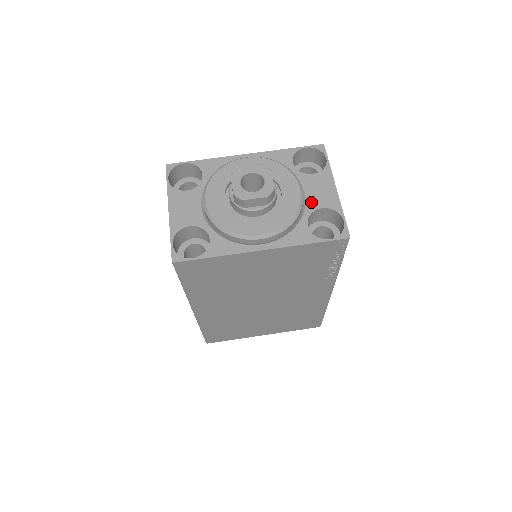
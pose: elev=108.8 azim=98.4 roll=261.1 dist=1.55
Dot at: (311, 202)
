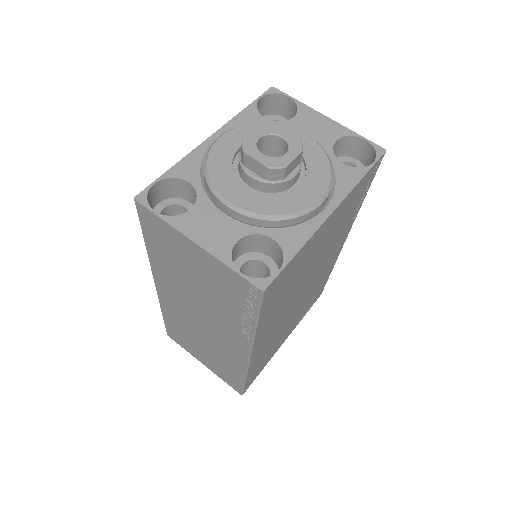
Dot at: (322, 141)
